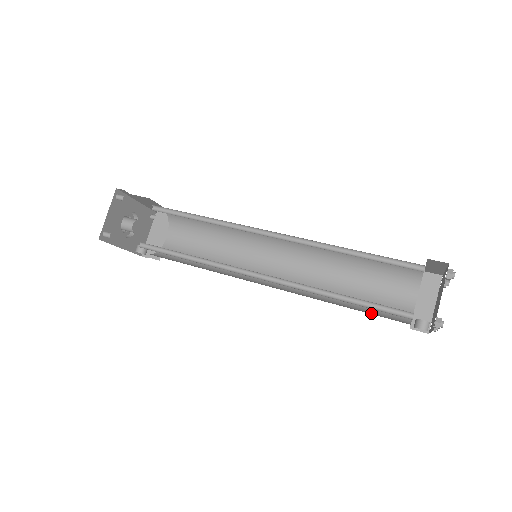
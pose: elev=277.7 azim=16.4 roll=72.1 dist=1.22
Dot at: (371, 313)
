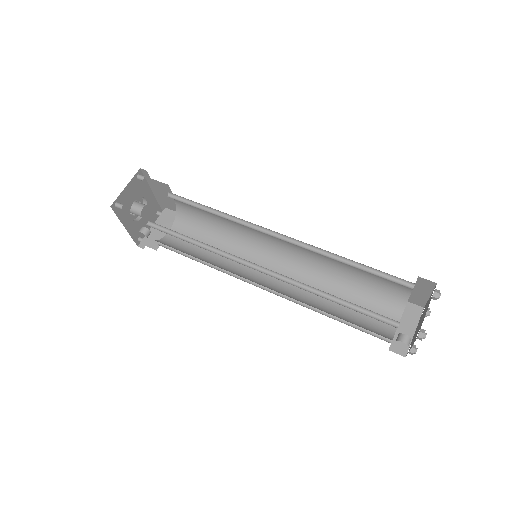
Dot at: occluded
